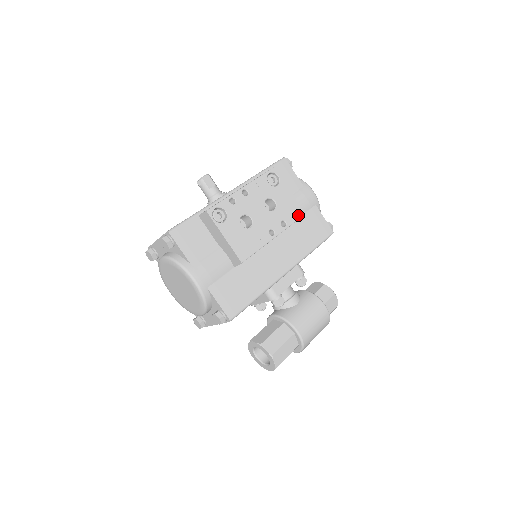
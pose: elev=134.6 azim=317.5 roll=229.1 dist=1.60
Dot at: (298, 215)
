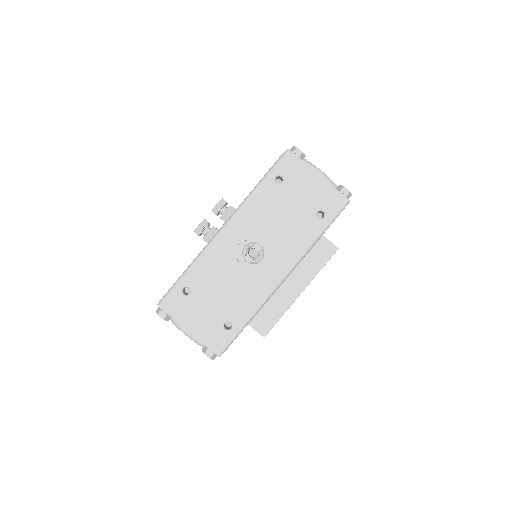
Dot at: occluded
